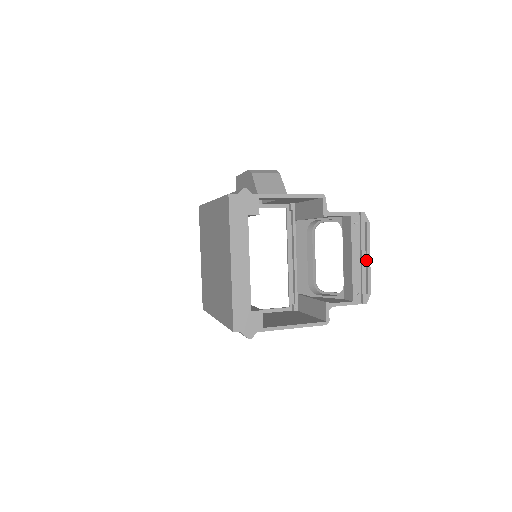
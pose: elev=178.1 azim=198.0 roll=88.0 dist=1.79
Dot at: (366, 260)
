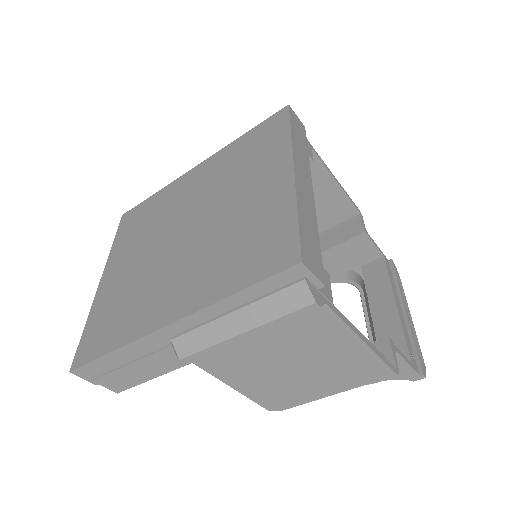
Dot at: occluded
